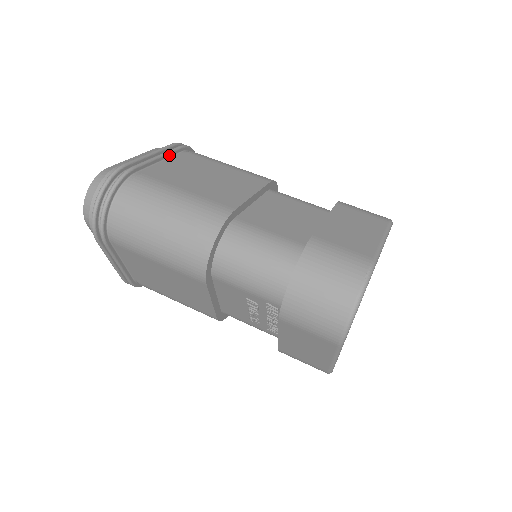
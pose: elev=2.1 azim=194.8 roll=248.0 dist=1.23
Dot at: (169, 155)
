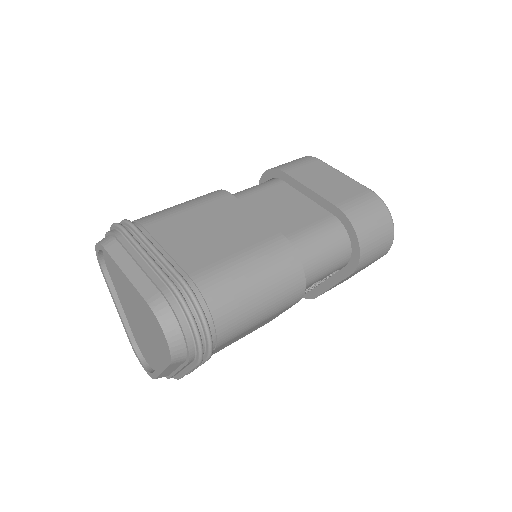
Dot at: (149, 241)
